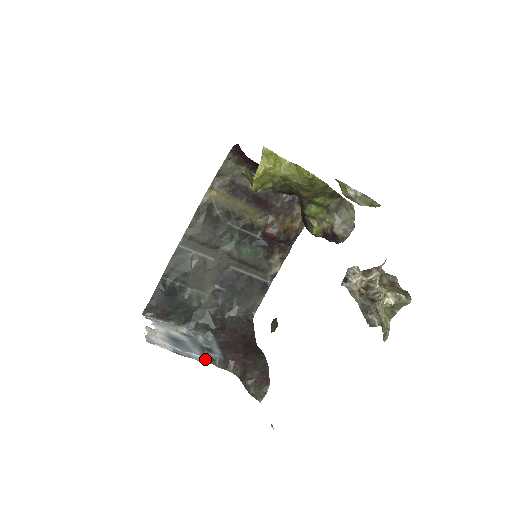
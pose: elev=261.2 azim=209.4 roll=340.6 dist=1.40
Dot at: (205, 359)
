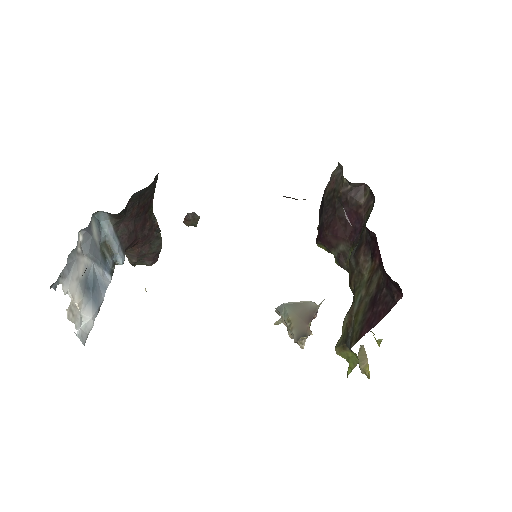
Dot at: occluded
